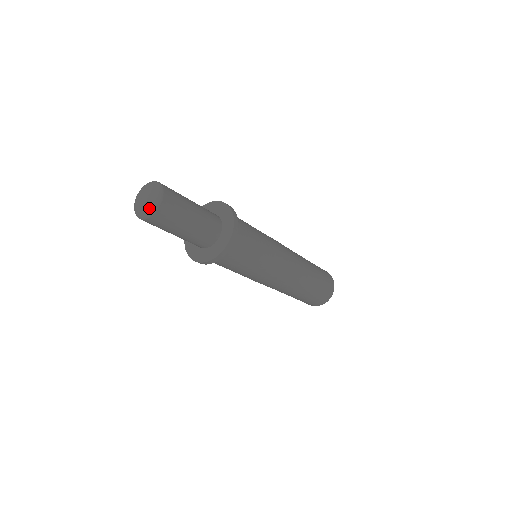
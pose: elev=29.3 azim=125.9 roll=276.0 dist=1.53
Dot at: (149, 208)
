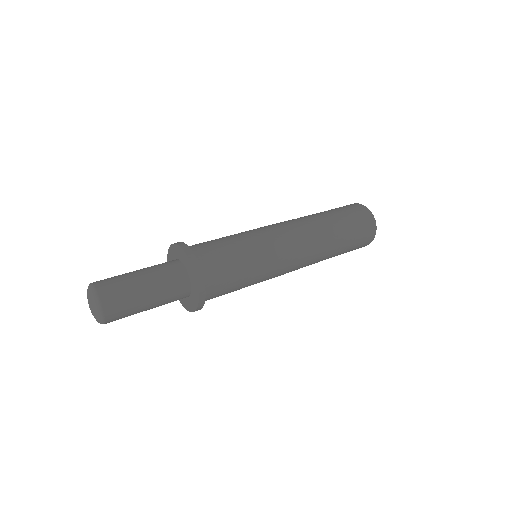
Dot at: (97, 315)
